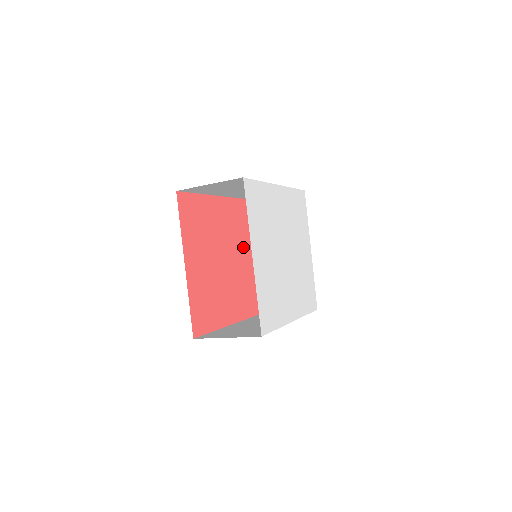
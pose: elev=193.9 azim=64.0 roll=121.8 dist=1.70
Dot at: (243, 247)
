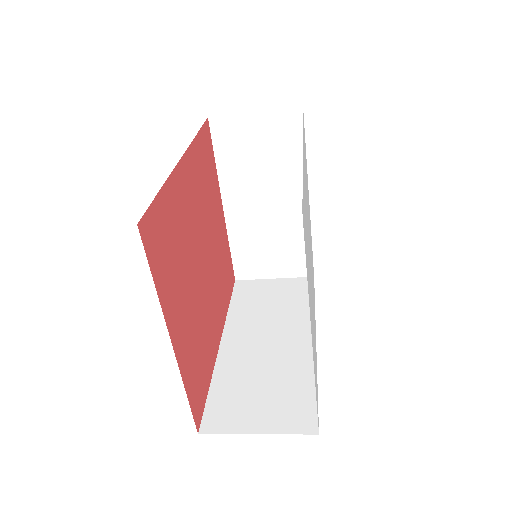
Dot at: (211, 214)
